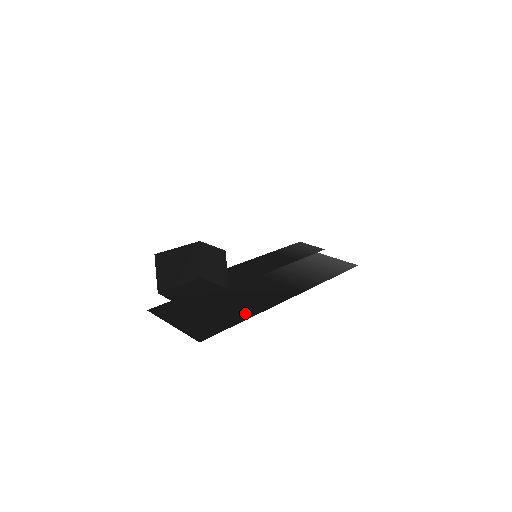
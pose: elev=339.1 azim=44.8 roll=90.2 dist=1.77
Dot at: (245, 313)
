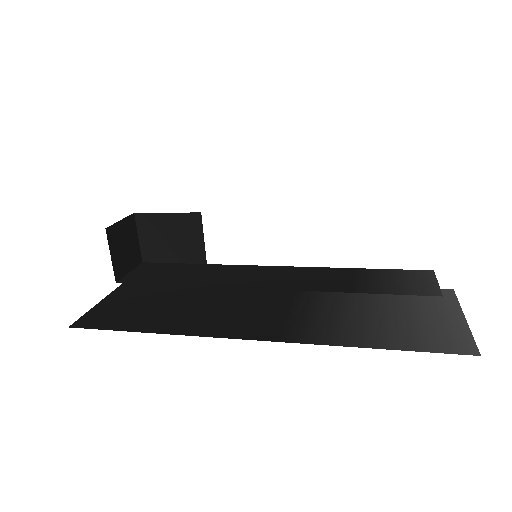
Dot at: (164, 325)
